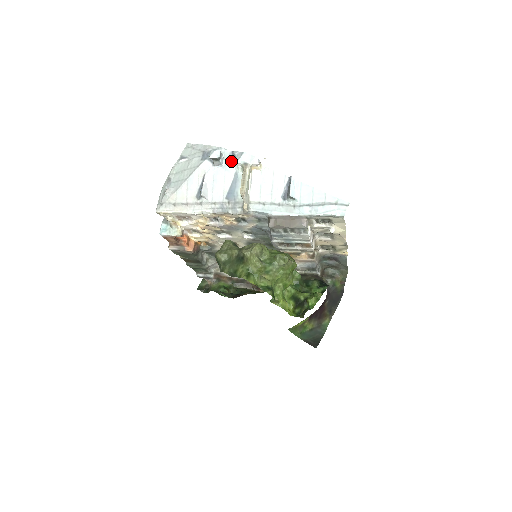
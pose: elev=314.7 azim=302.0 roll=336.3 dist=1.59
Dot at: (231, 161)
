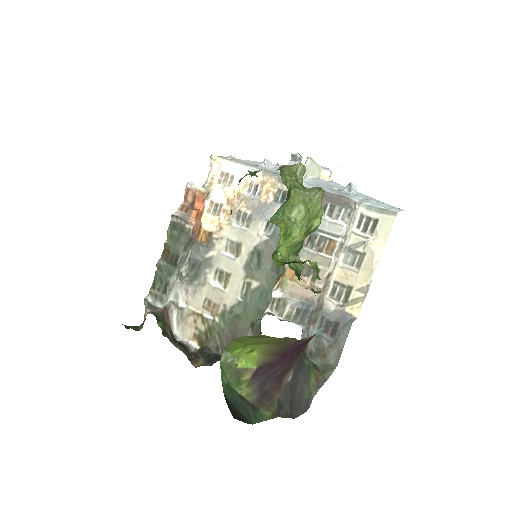
Dot at: occluded
